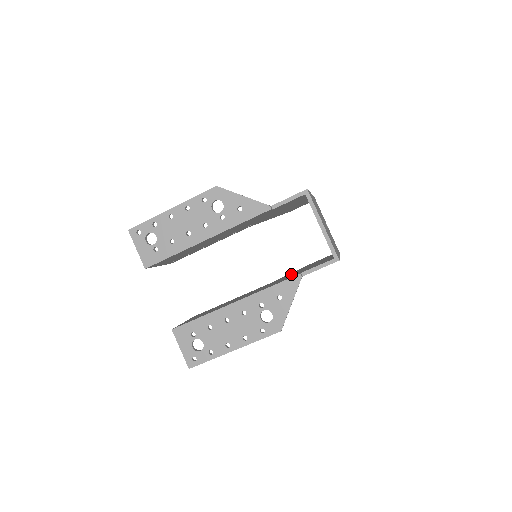
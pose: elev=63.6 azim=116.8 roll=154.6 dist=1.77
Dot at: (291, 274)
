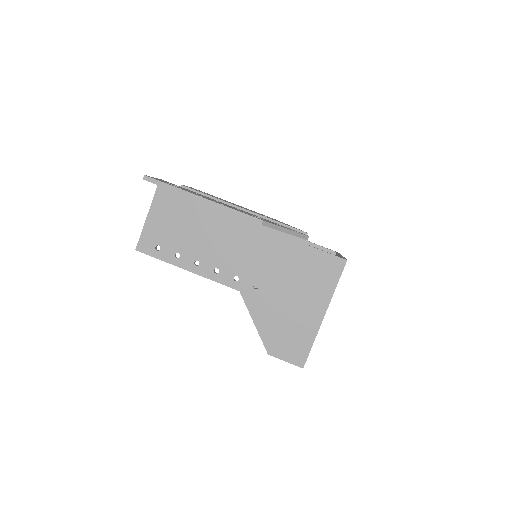
Dot at: (269, 288)
